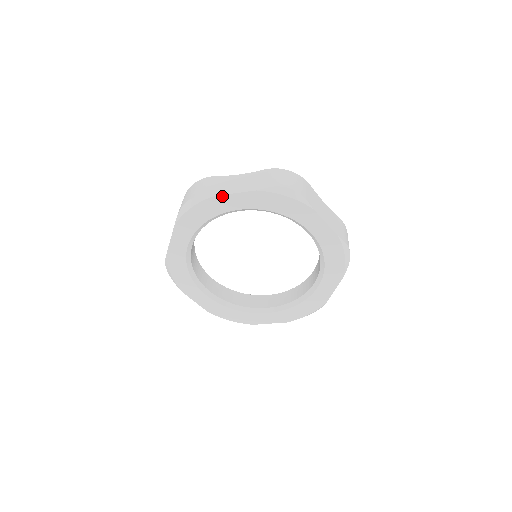
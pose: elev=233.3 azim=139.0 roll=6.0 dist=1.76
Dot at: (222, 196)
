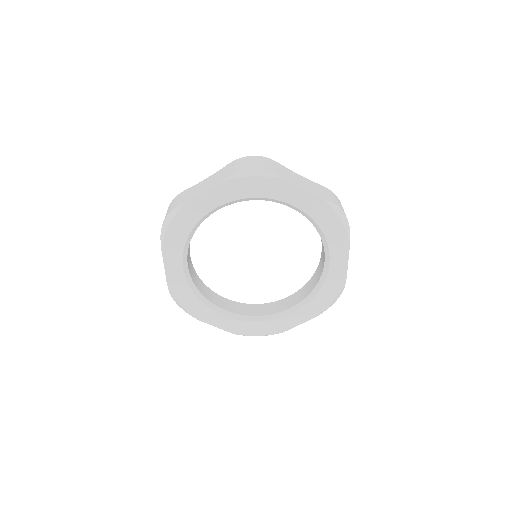
Dot at: (192, 201)
